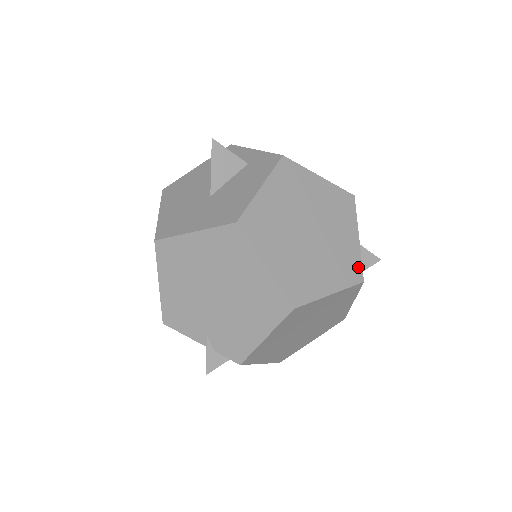
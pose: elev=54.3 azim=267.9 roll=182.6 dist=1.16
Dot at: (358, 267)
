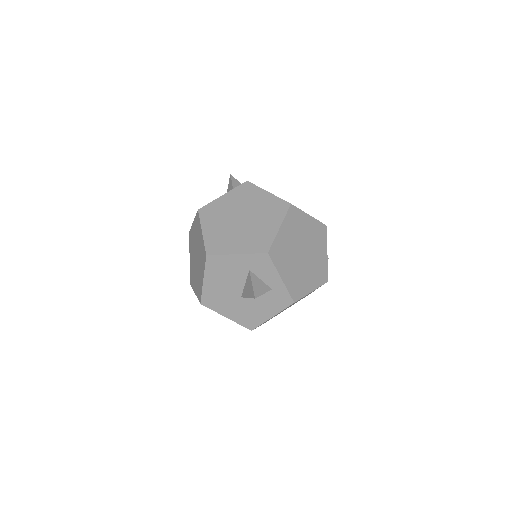
Dot at: occluded
